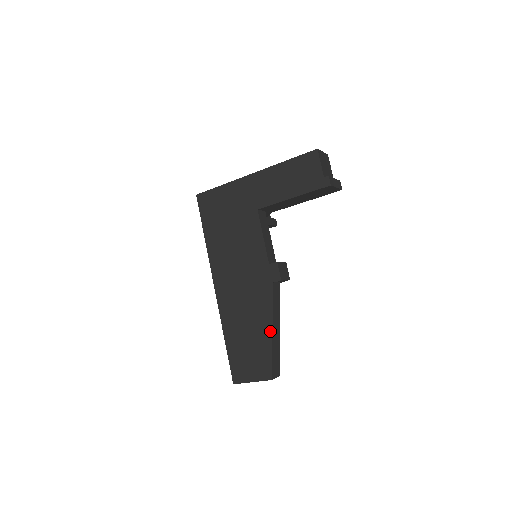
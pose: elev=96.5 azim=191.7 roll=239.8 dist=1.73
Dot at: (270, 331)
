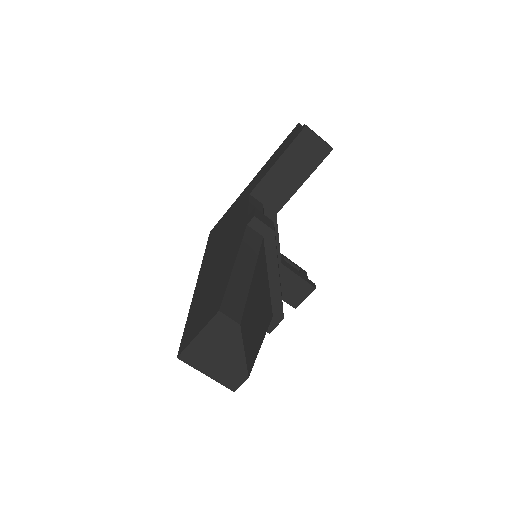
Dot at: (232, 264)
